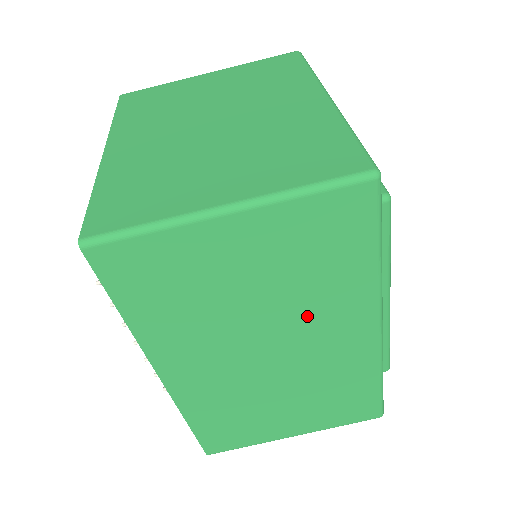
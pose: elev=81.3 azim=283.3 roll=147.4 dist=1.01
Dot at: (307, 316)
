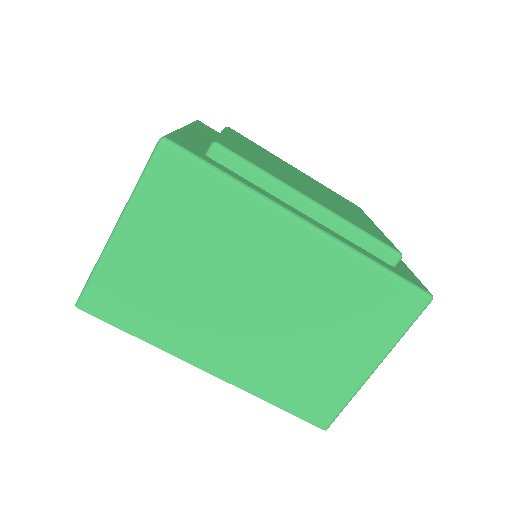
Dot at: (240, 256)
